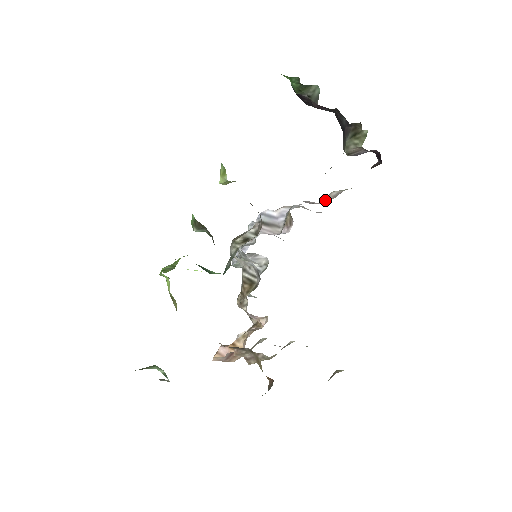
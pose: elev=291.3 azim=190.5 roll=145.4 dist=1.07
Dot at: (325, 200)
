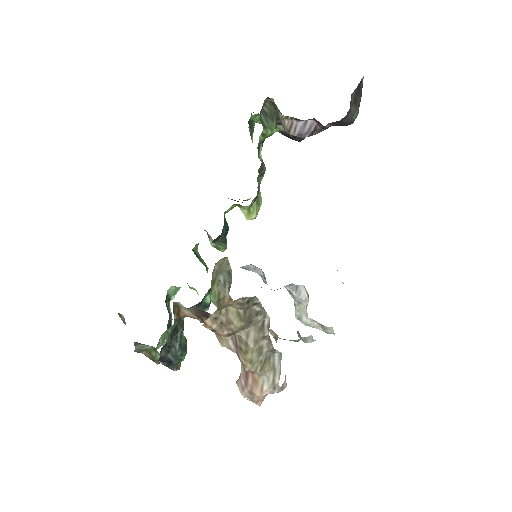
Dot at: occluded
